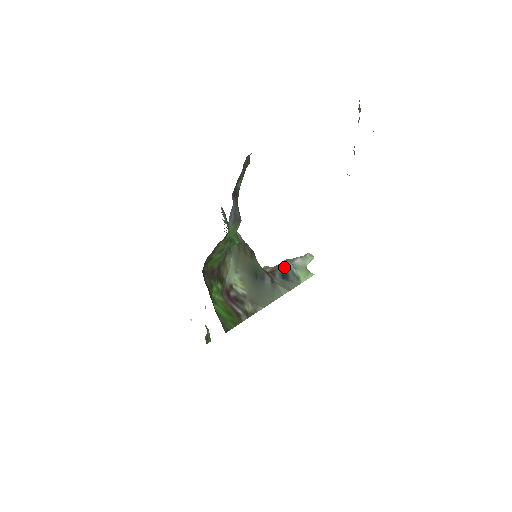
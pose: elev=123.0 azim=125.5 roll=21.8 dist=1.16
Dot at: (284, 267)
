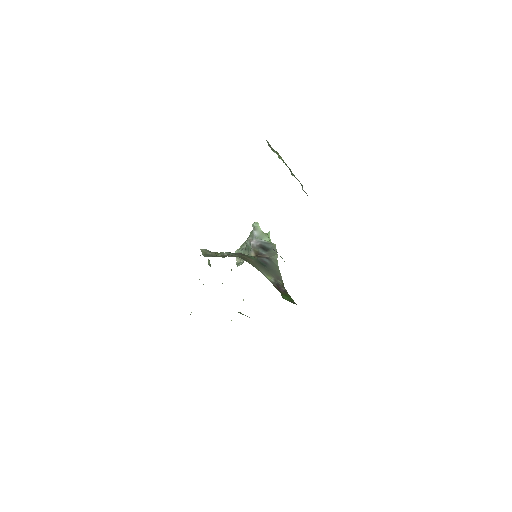
Dot at: (258, 244)
